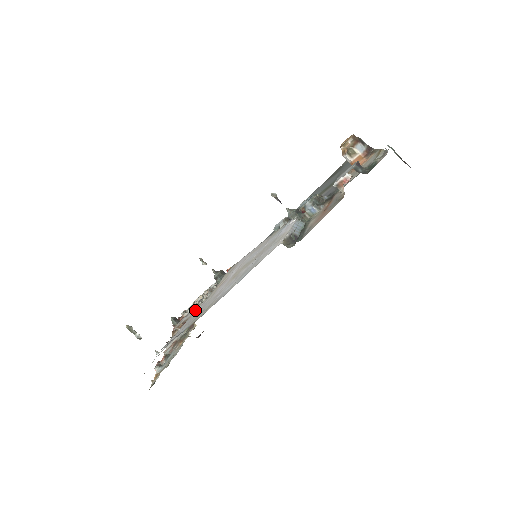
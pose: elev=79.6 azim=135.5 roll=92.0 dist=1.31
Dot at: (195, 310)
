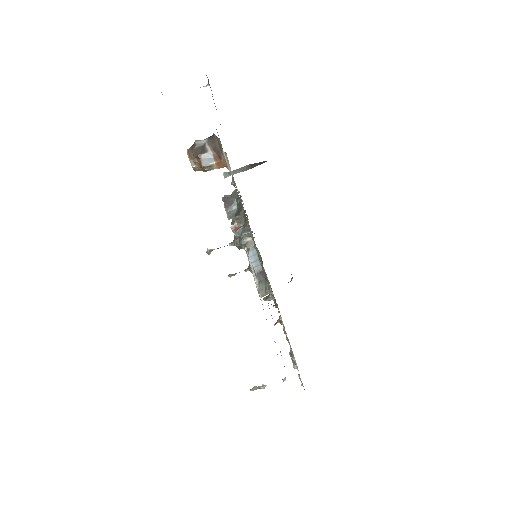
Dot at: occluded
